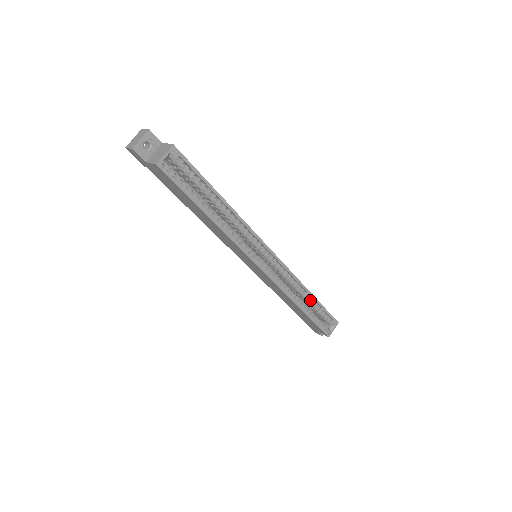
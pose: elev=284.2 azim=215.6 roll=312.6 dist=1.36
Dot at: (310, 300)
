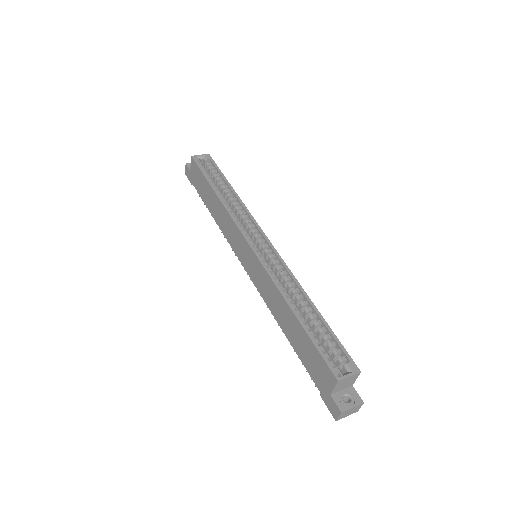
Dot at: (311, 314)
